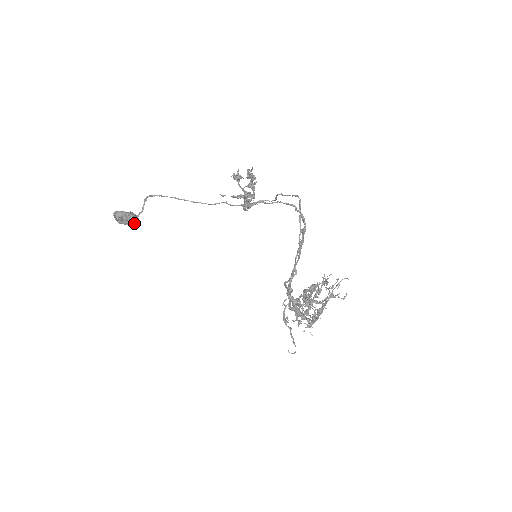
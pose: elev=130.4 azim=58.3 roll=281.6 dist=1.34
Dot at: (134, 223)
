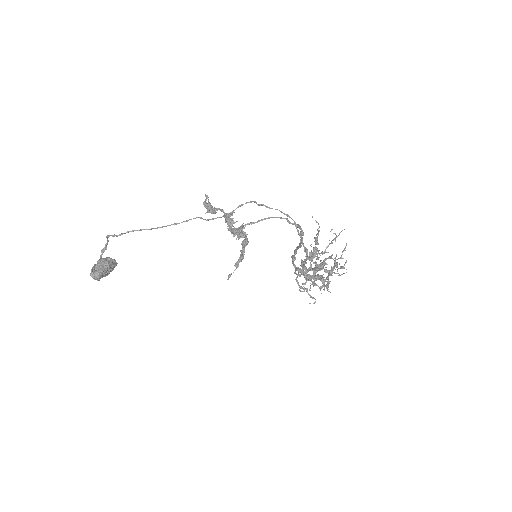
Dot at: (114, 267)
